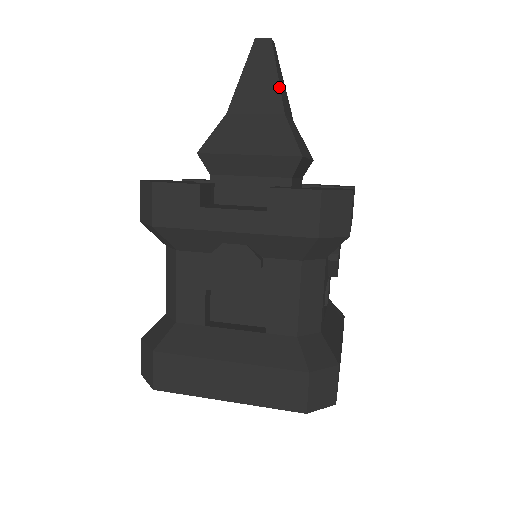
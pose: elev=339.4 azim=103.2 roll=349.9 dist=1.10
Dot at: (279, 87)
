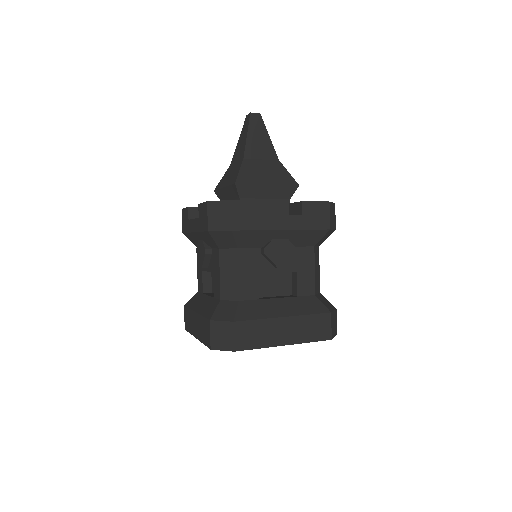
Dot at: (272, 144)
